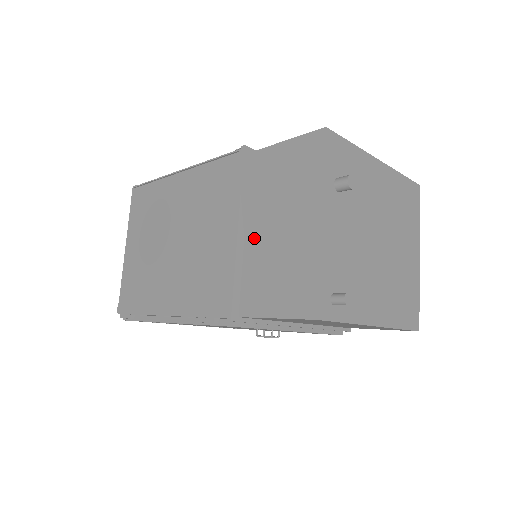
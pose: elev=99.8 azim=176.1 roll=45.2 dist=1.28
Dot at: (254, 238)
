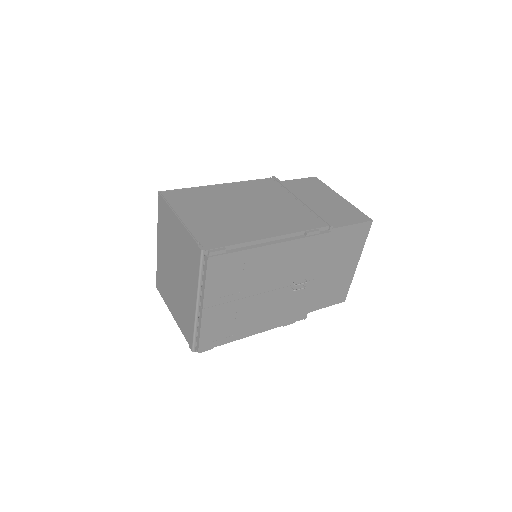
Dot at: (310, 205)
